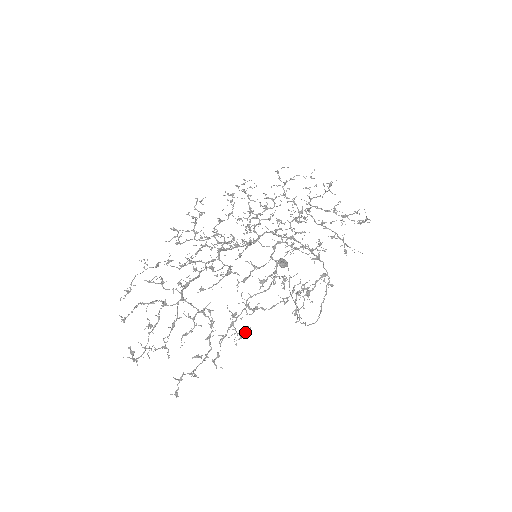
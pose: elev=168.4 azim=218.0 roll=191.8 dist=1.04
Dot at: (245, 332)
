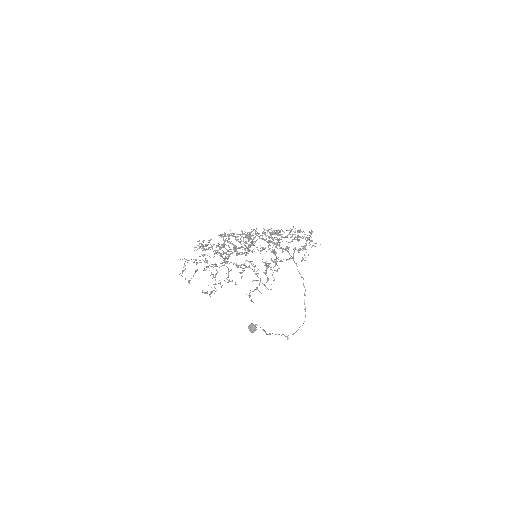
Dot at: occluded
